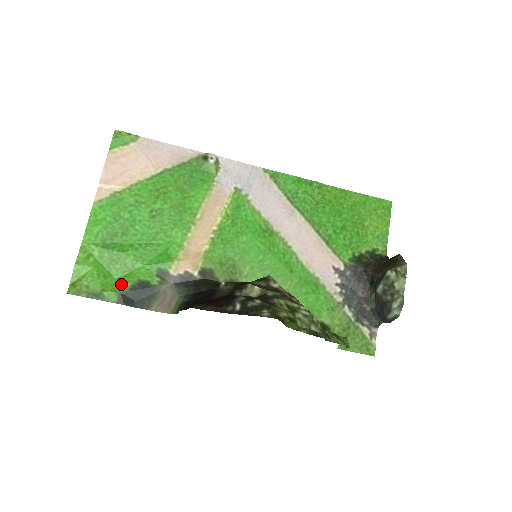
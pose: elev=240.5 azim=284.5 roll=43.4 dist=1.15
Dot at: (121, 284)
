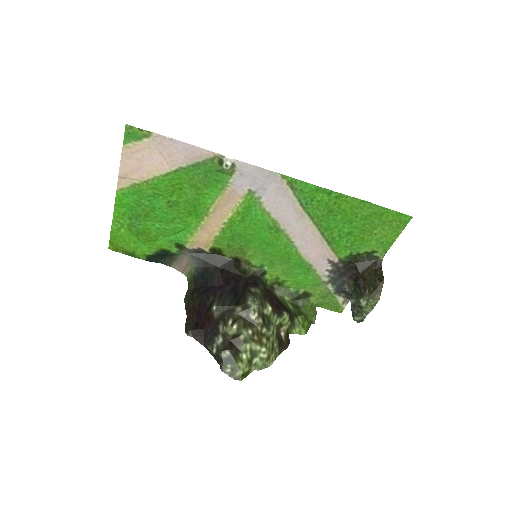
Dot at: (148, 249)
